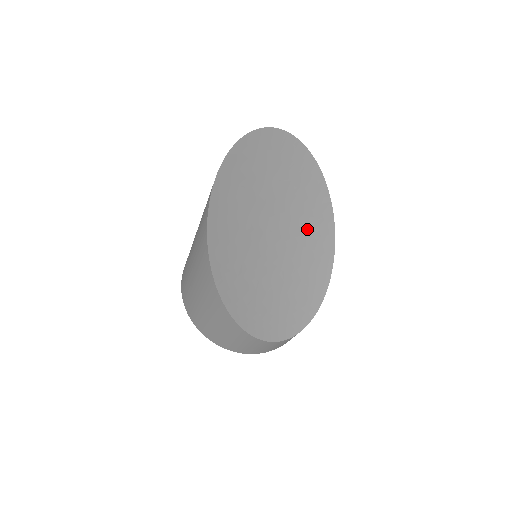
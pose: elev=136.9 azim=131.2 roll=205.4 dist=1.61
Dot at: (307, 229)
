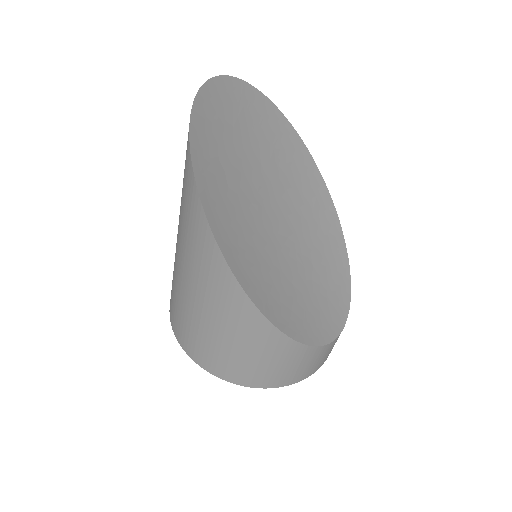
Dot at: (304, 199)
